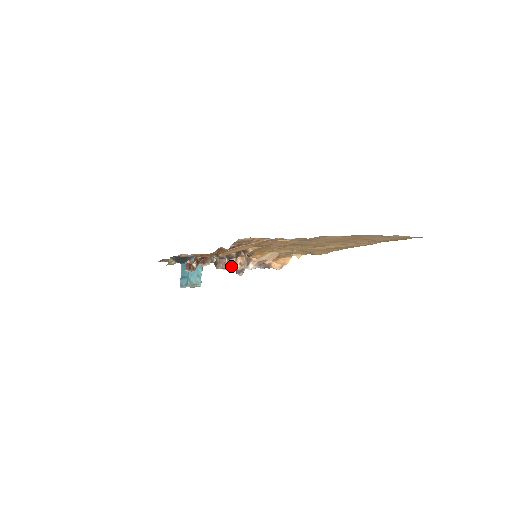
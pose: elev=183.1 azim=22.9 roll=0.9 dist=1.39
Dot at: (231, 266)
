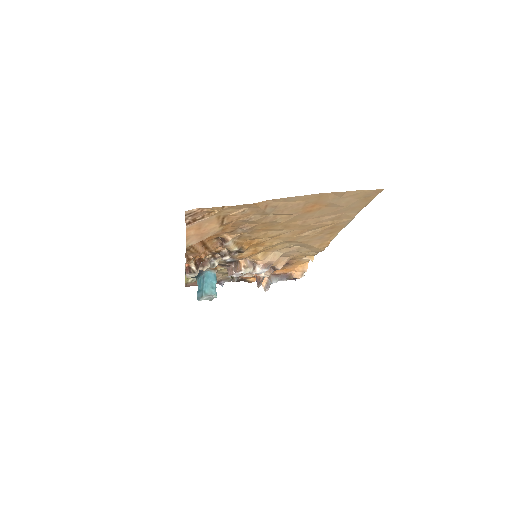
Dot at: (236, 270)
